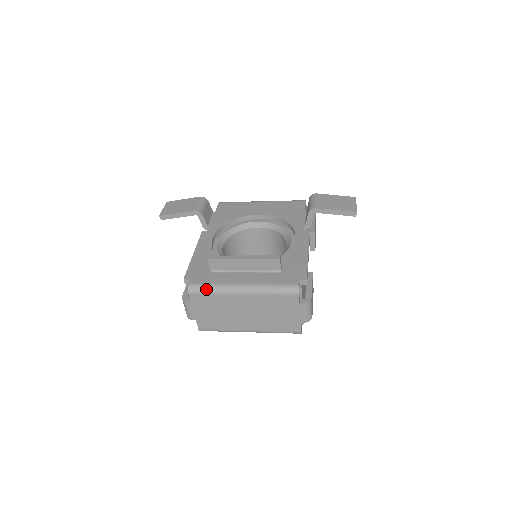
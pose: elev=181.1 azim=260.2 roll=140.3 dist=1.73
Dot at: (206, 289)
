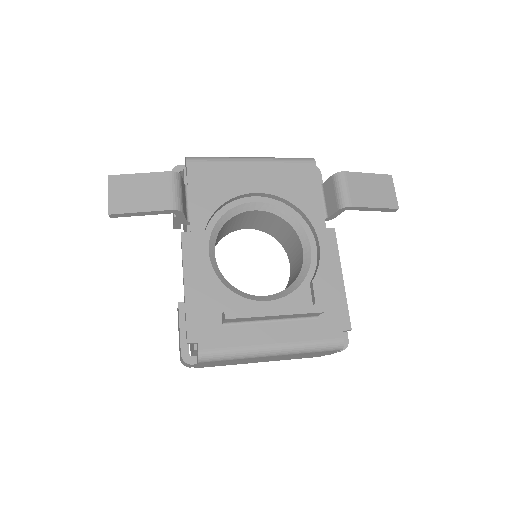
Dot at: (224, 357)
